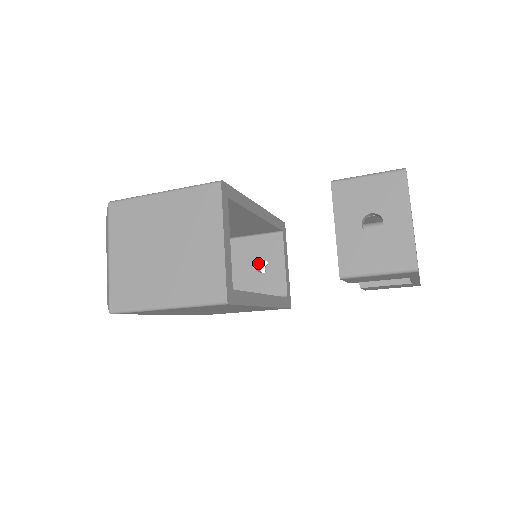
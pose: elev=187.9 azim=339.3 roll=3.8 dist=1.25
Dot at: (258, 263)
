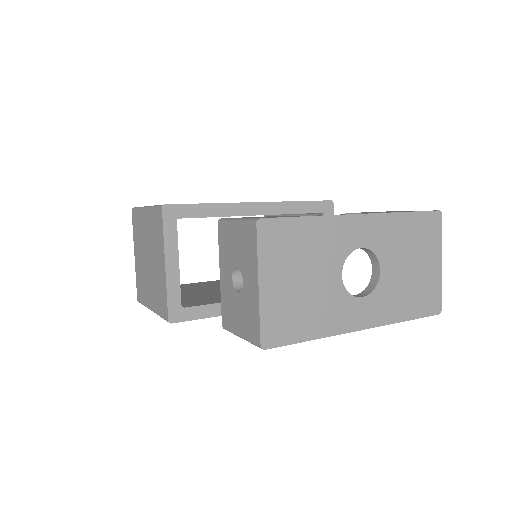
Dot at: occluded
